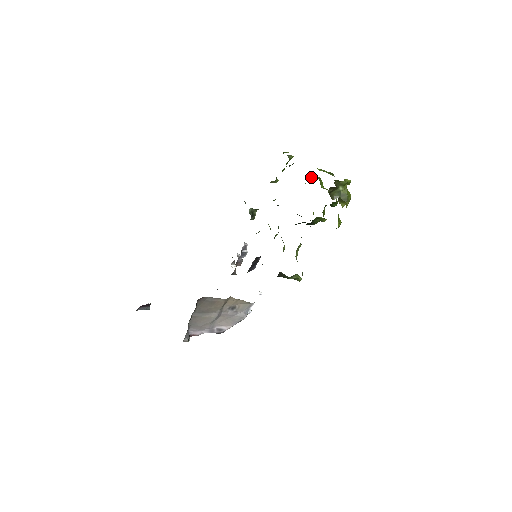
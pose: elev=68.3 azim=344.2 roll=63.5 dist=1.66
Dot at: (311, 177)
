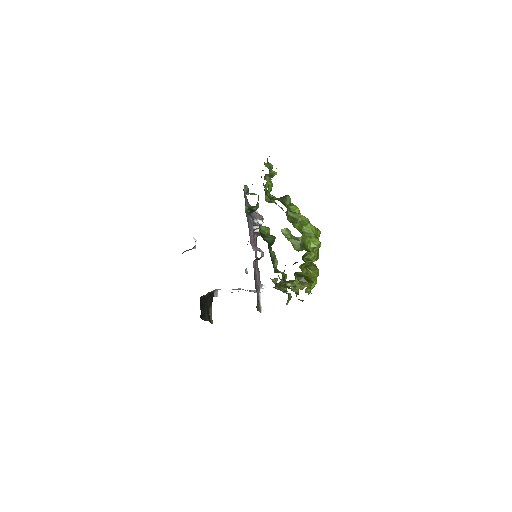
Dot at: (289, 216)
